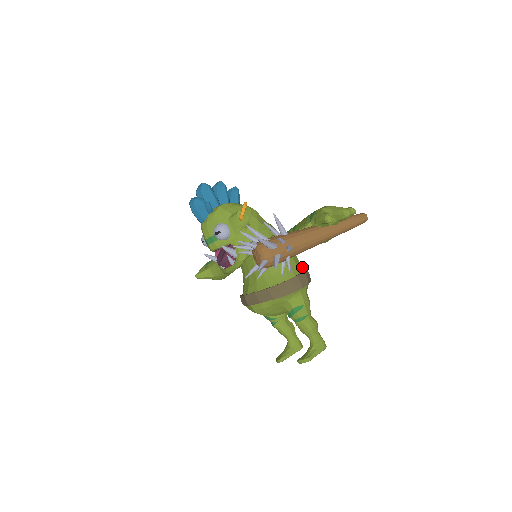
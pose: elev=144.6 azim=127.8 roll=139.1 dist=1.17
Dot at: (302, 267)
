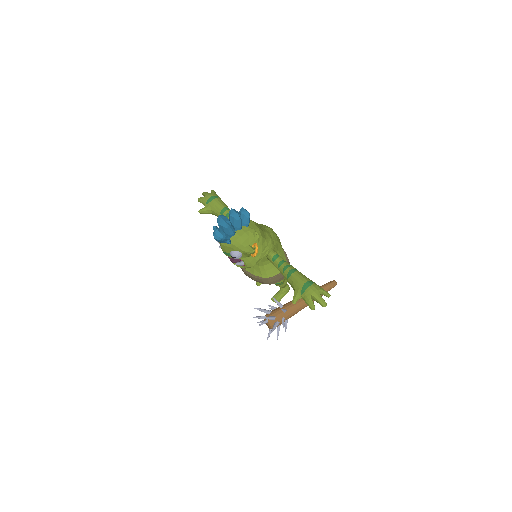
Dot at: (286, 258)
